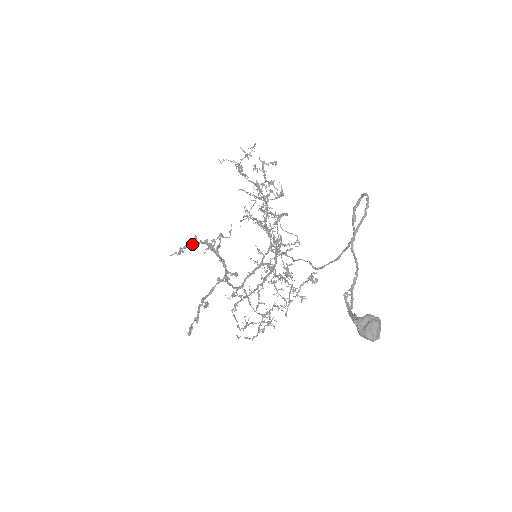
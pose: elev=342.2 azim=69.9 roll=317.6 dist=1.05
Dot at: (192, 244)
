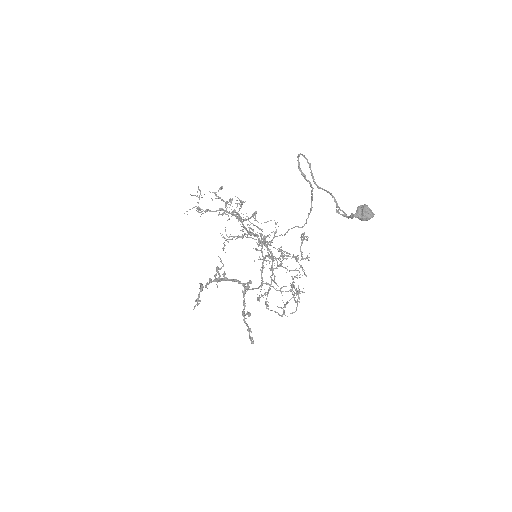
Dot at: (201, 291)
